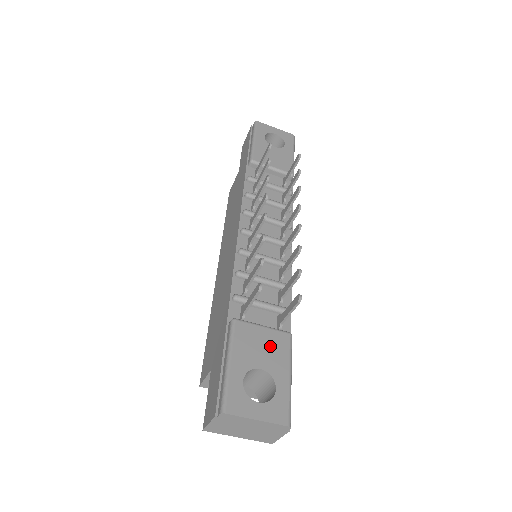
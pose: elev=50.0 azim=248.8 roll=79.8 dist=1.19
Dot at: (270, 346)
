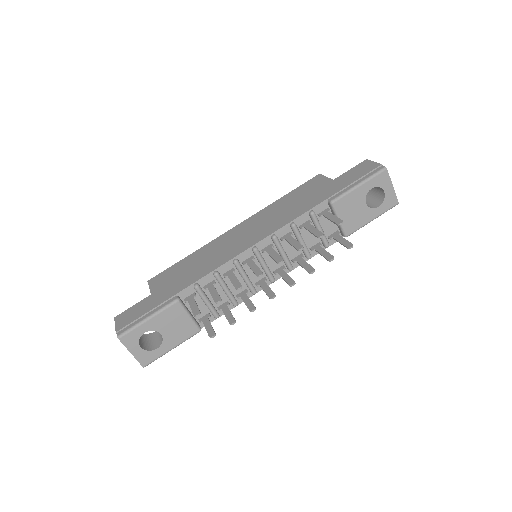
Dot at: (180, 328)
